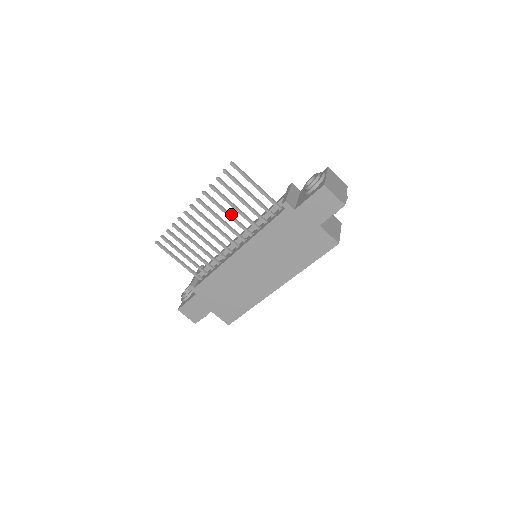
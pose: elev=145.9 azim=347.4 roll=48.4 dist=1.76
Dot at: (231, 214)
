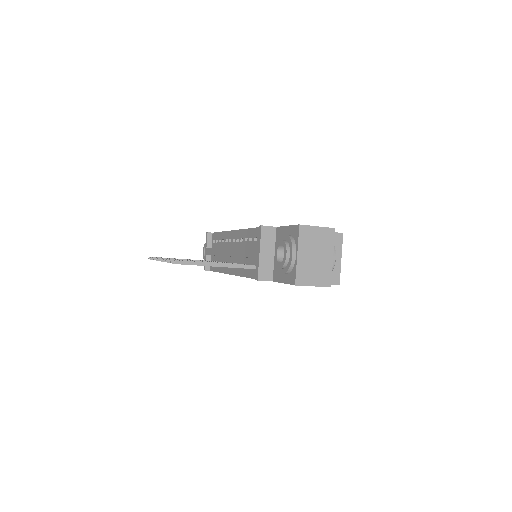
Dot at: occluded
